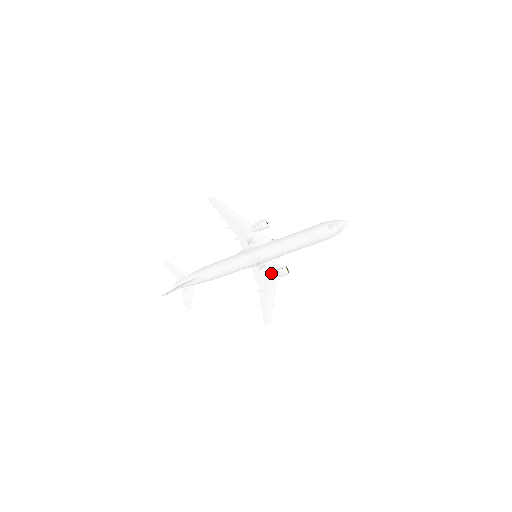
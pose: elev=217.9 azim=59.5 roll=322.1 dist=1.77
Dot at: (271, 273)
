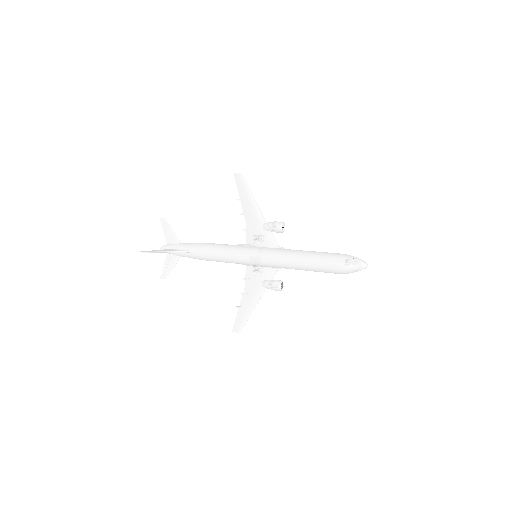
Dot at: (263, 281)
